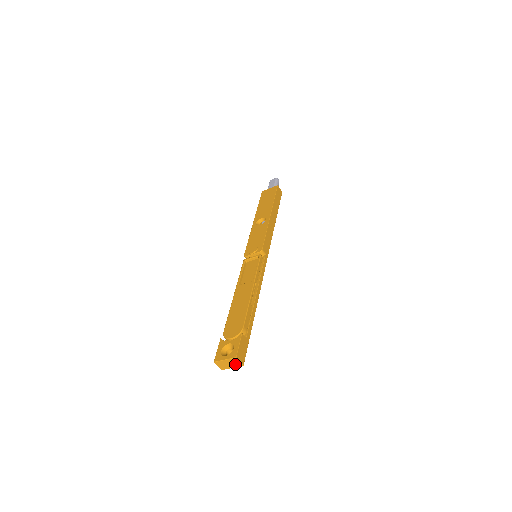
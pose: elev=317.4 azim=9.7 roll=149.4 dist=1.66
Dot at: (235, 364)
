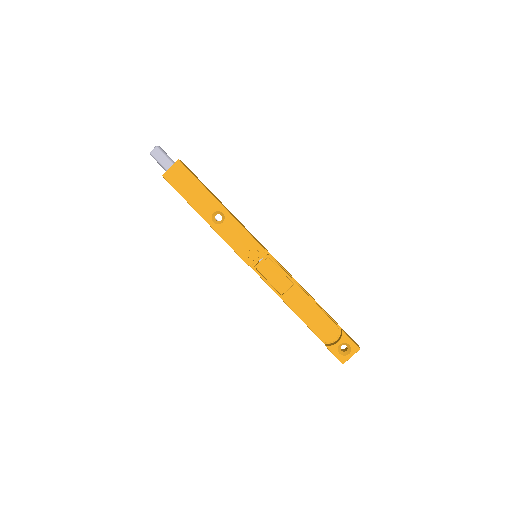
Dot at: occluded
